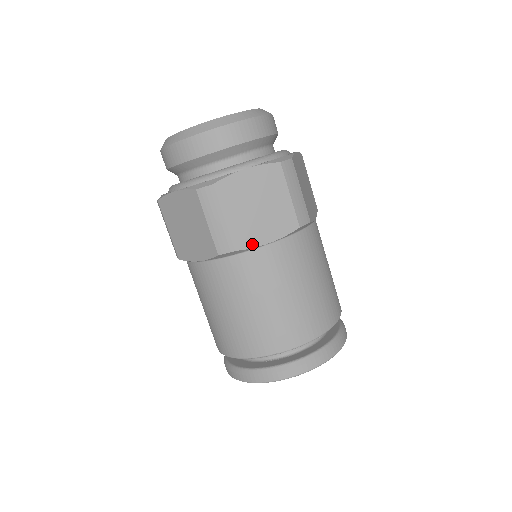
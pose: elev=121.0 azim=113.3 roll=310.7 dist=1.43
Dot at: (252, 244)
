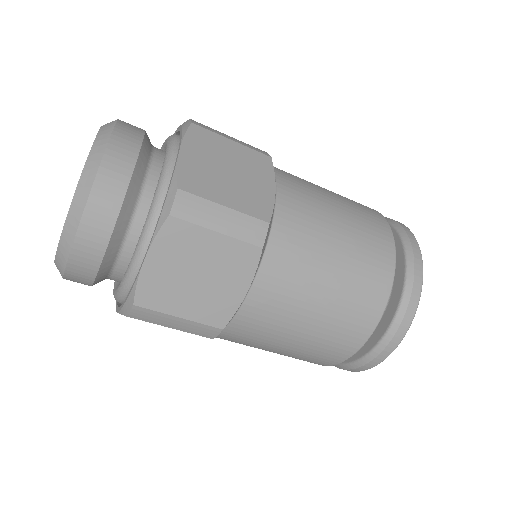
Dot at: (232, 309)
